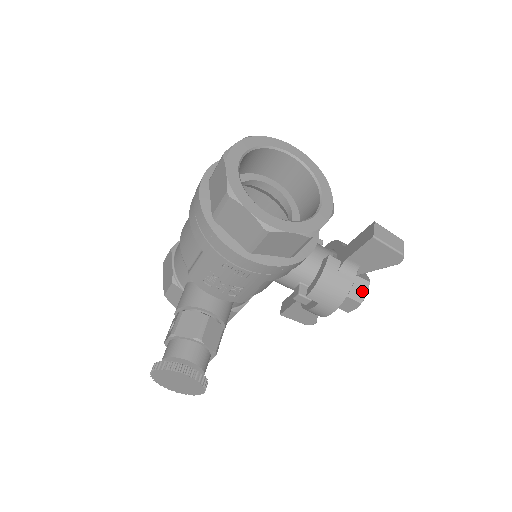
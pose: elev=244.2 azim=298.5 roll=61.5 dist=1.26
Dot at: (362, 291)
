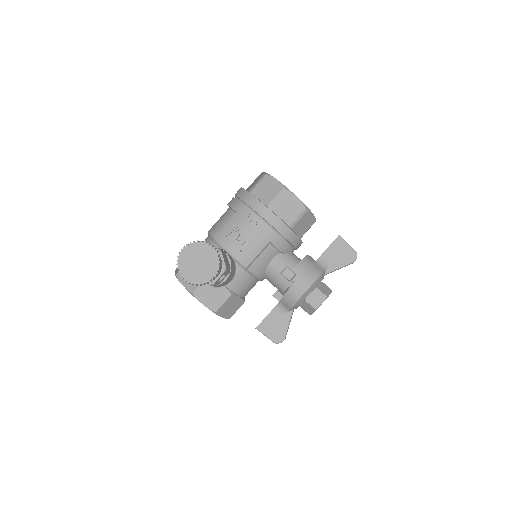
Dot at: (327, 291)
